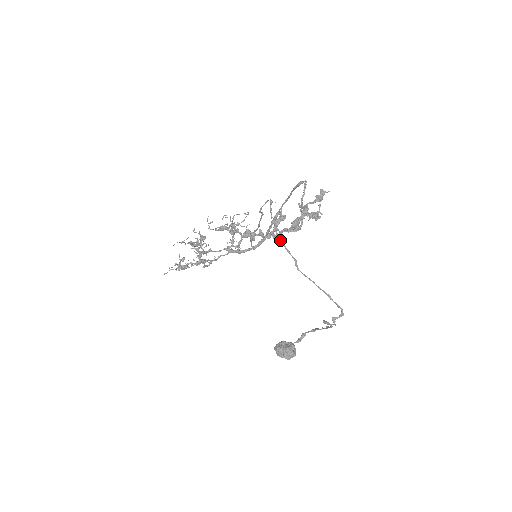
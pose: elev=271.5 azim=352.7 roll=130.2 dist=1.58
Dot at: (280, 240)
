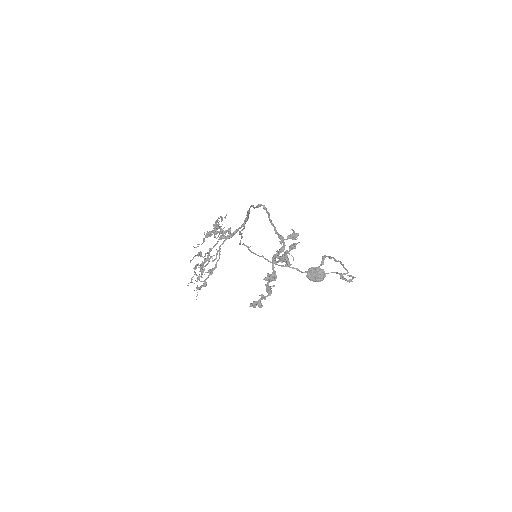
Dot at: occluded
